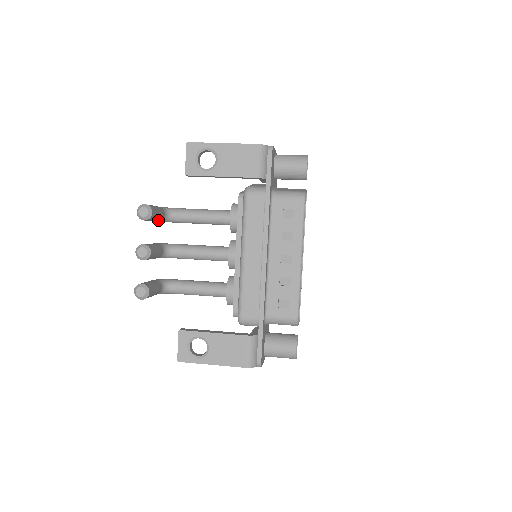
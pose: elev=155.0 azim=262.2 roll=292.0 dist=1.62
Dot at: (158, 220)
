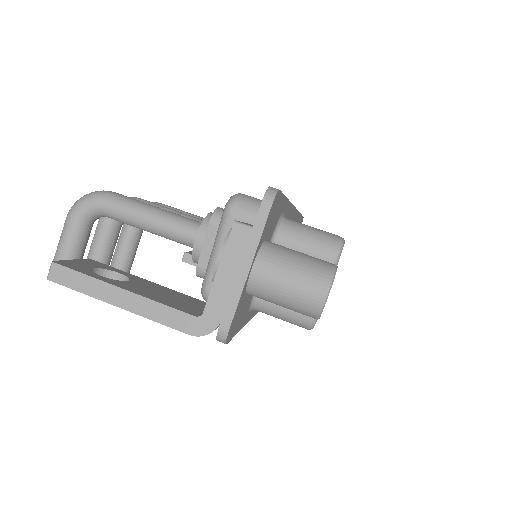
Dot at: occluded
